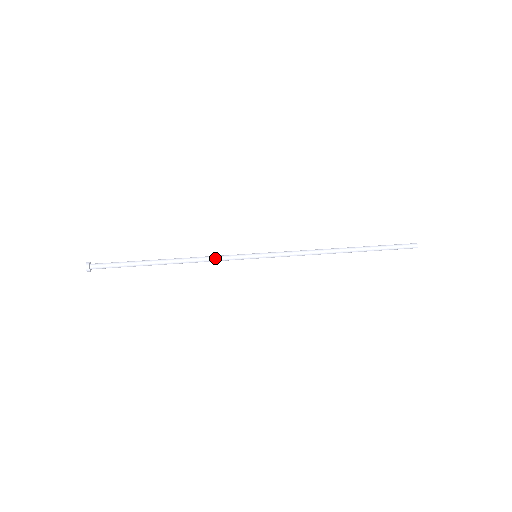
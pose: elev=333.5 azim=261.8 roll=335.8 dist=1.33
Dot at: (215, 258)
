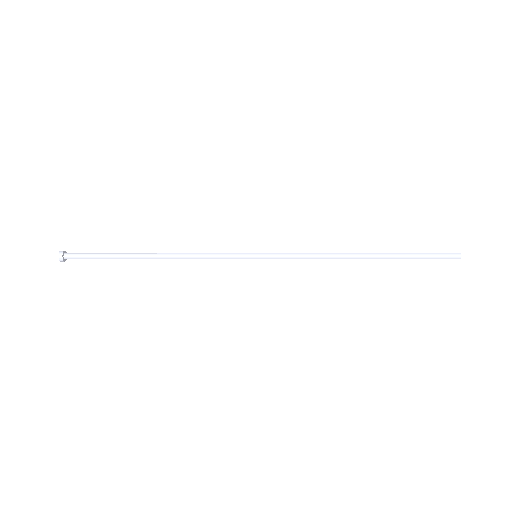
Dot at: (207, 255)
